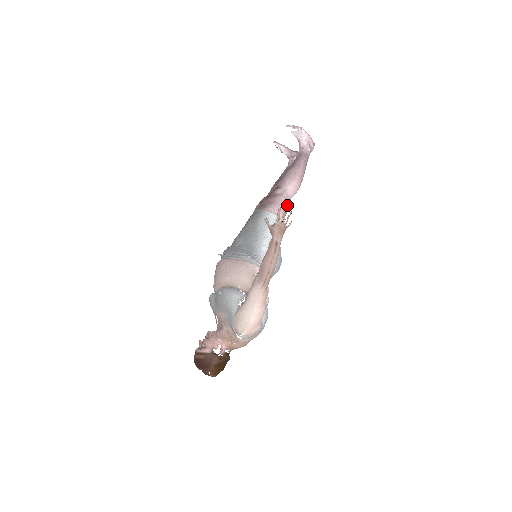
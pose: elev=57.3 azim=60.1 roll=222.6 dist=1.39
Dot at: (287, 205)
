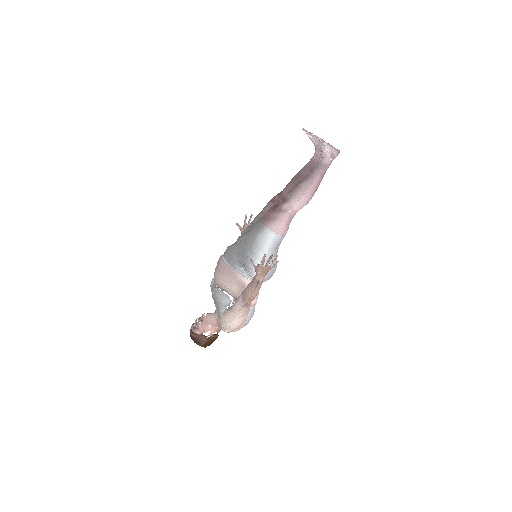
Dot at: (292, 218)
